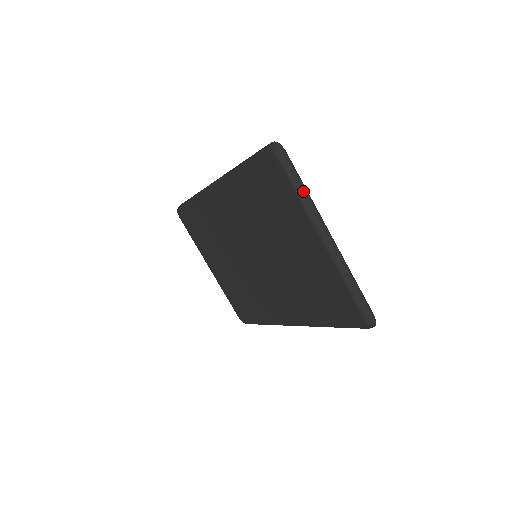
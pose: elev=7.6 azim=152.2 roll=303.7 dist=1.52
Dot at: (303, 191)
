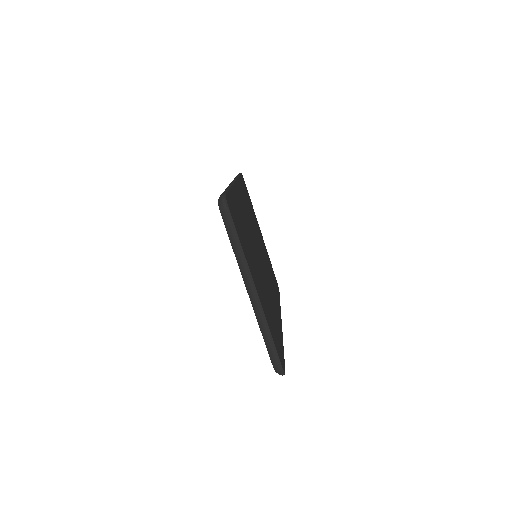
Dot at: (237, 247)
